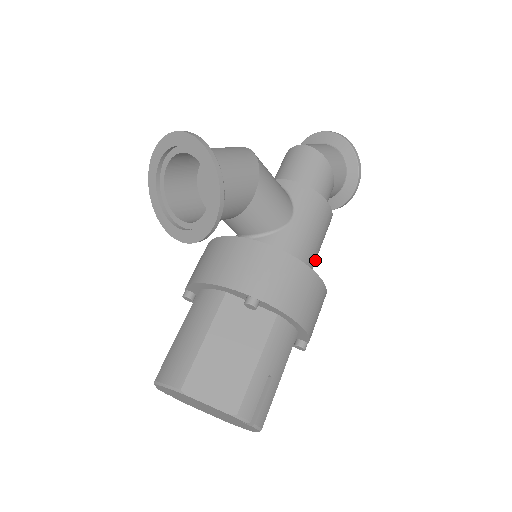
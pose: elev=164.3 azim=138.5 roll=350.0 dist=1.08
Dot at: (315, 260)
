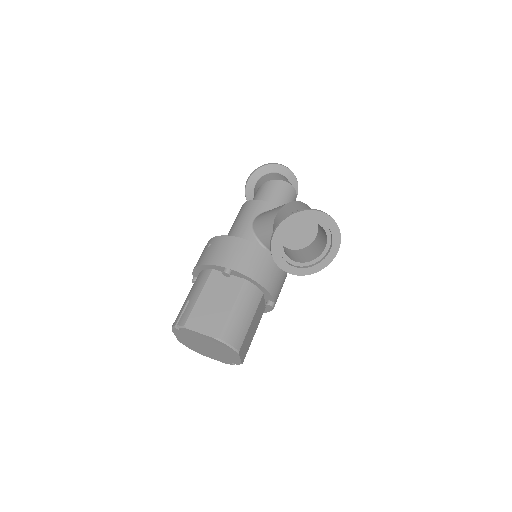
Dot at: occluded
